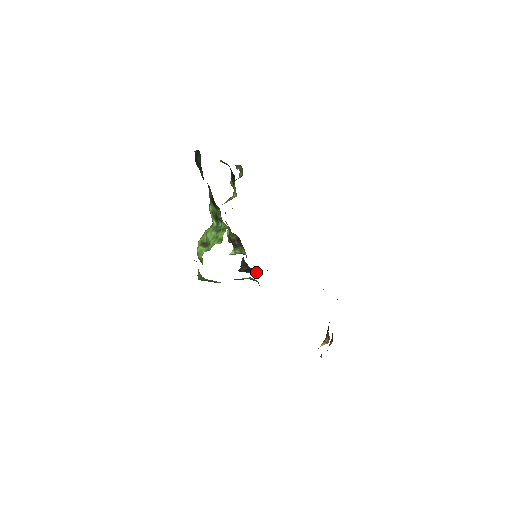
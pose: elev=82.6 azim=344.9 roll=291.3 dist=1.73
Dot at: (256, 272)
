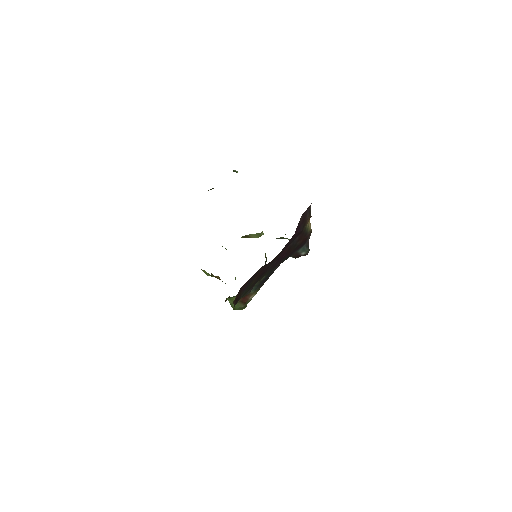
Dot at: (305, 251)
